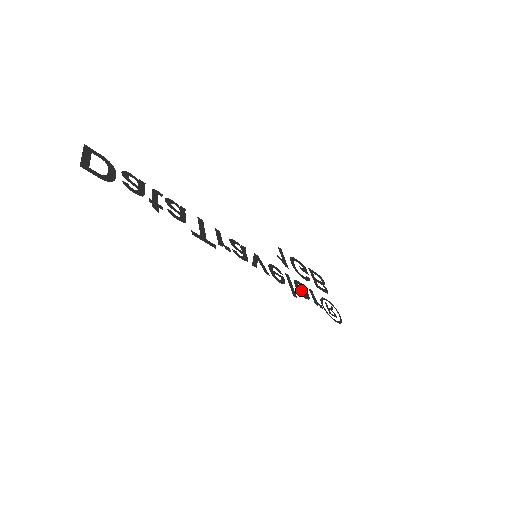
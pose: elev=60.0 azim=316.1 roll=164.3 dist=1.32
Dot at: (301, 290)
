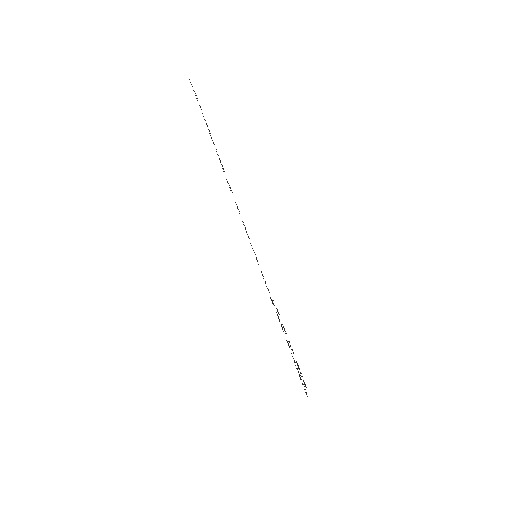
Dot at: occluded
